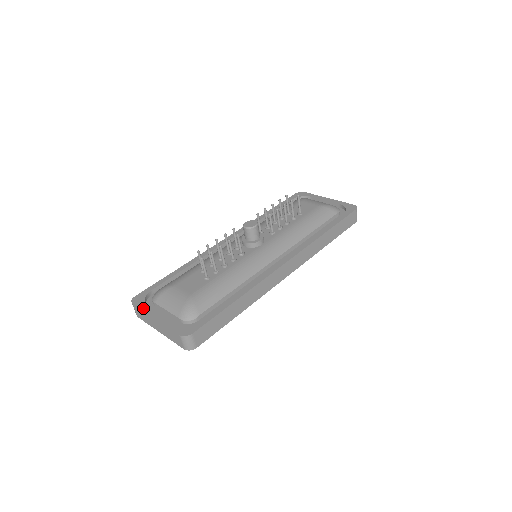
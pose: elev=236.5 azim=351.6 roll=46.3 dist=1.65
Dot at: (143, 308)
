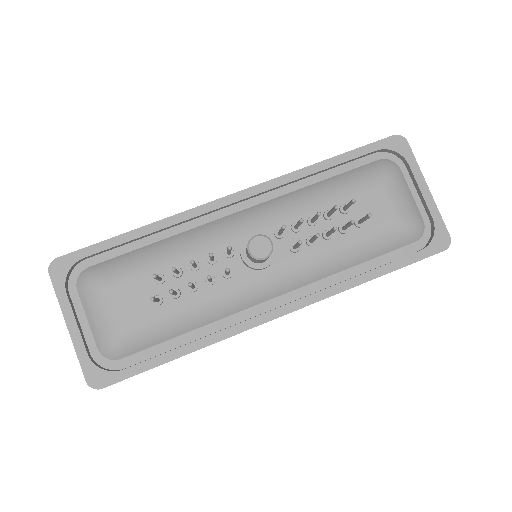
Dot at: (59, 294)
